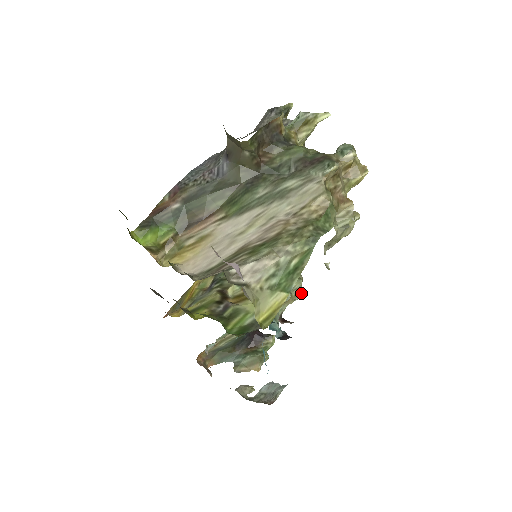
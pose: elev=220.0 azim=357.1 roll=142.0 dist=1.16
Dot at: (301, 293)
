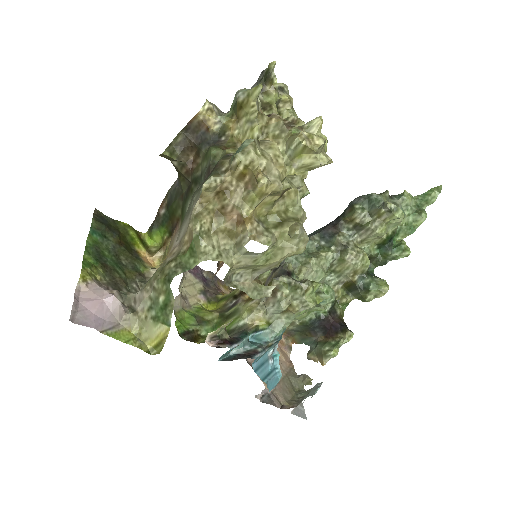
Dot at: (307, 303)
